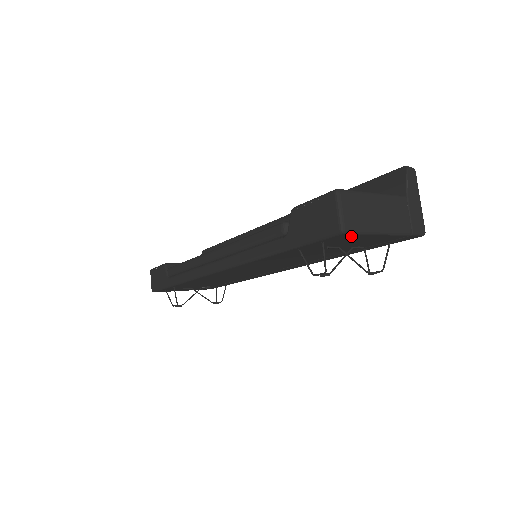
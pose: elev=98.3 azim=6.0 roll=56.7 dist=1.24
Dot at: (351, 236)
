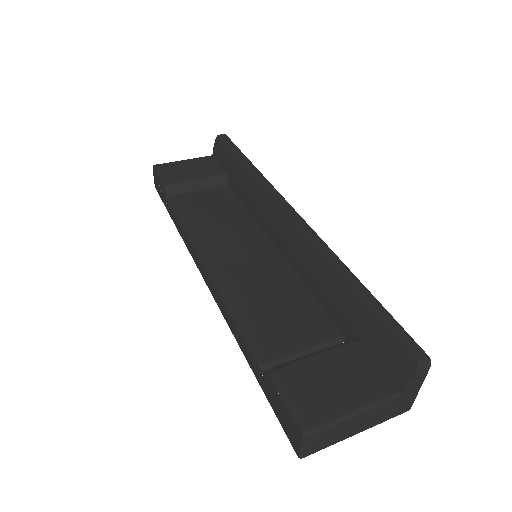
Dot at: occluded
